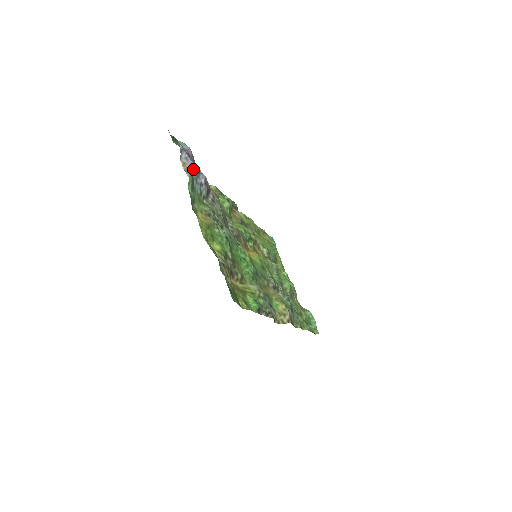
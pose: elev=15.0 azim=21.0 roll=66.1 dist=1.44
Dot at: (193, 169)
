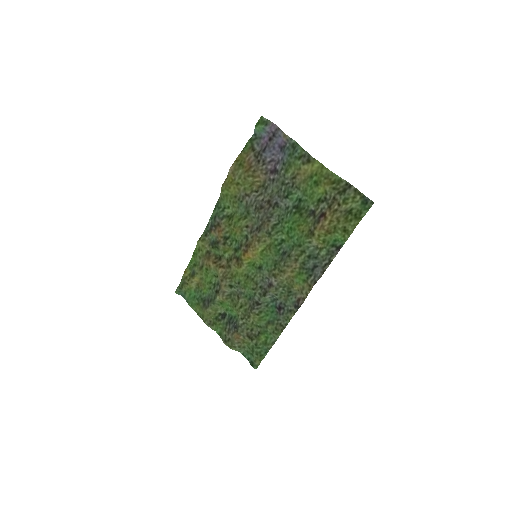
Dot at: (283, 144)
